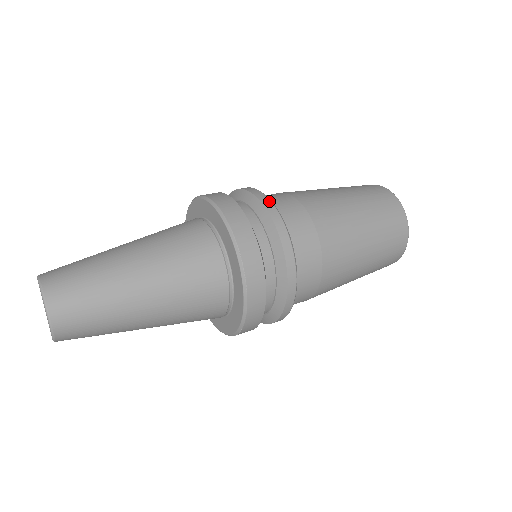
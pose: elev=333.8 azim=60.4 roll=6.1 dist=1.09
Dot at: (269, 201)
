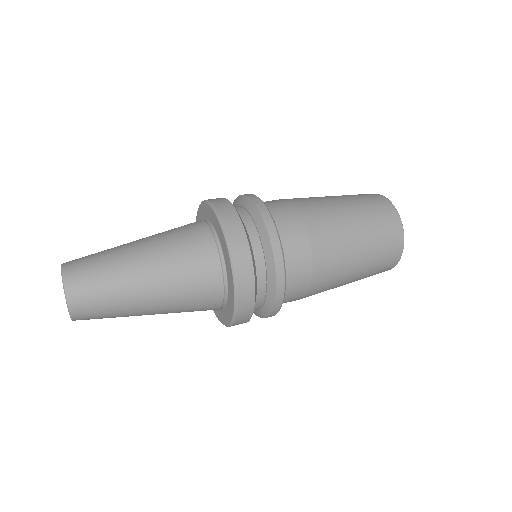
Dot at: (256, 197)
